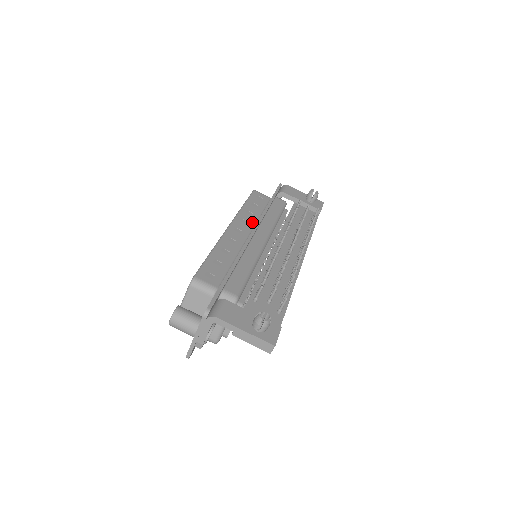
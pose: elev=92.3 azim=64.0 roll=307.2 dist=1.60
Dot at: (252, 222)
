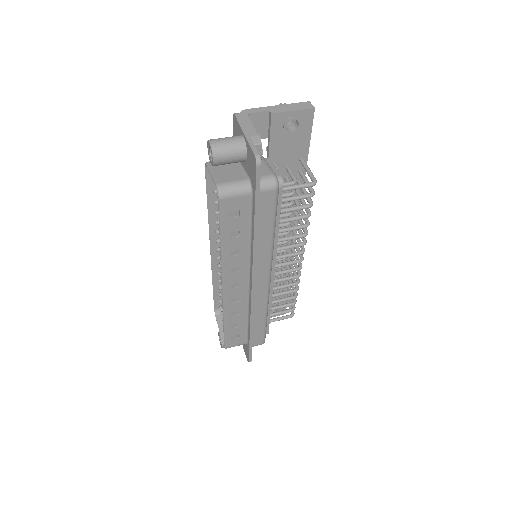
Dot at: occluded
